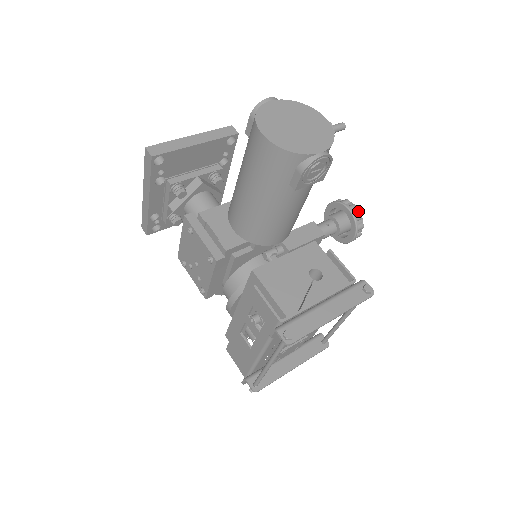
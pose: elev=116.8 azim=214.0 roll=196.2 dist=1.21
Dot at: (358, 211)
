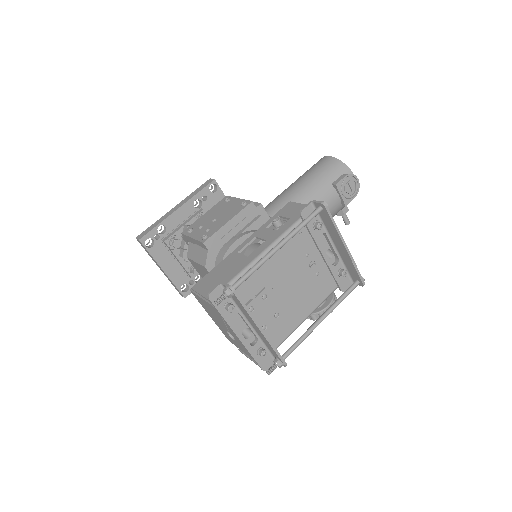
Dot at: occluded
